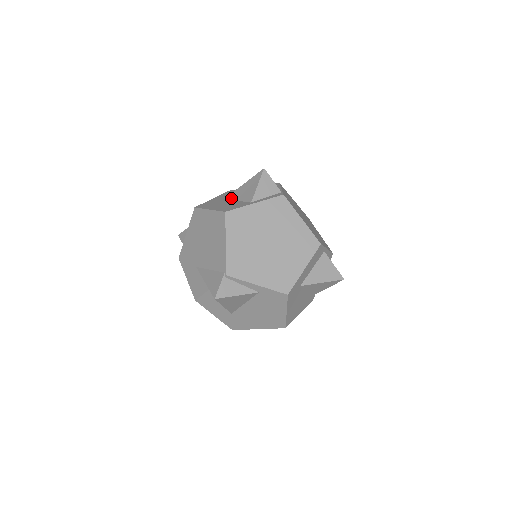
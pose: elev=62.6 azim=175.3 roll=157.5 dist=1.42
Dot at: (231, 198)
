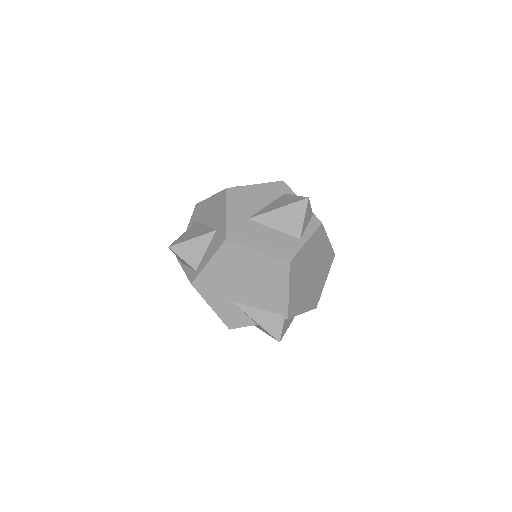
Dot at: (262, 222)
